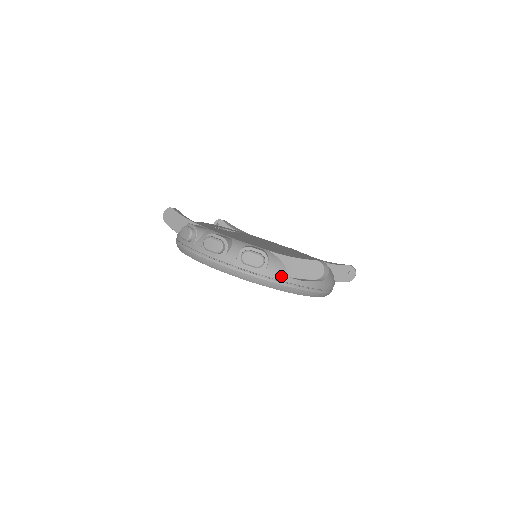
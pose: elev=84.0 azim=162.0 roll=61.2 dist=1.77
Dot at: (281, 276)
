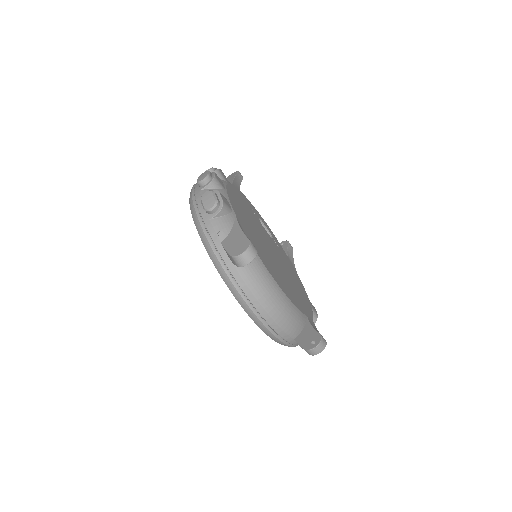
Dot at: (216, 236)
